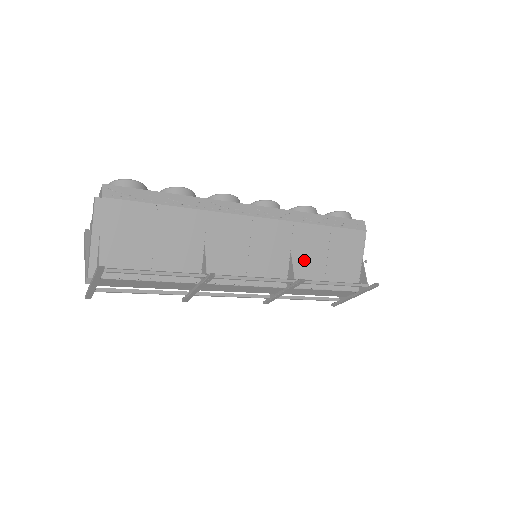
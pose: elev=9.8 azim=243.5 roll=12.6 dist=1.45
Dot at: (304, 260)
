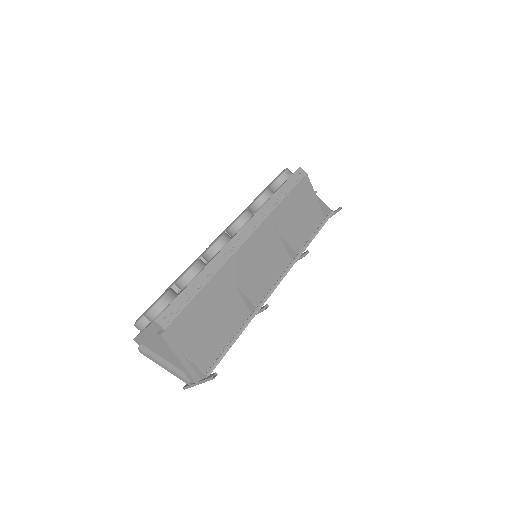
Dot at: (289, 233)
